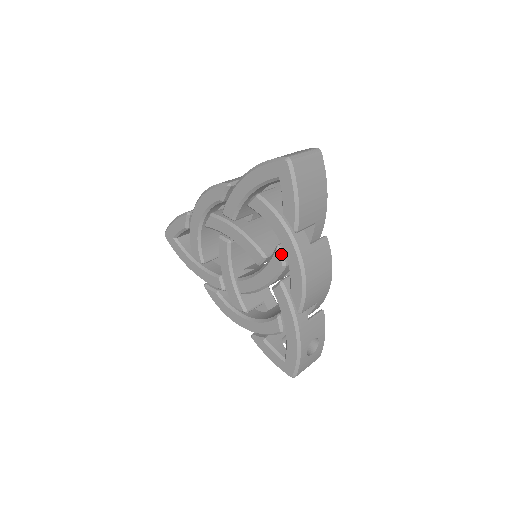
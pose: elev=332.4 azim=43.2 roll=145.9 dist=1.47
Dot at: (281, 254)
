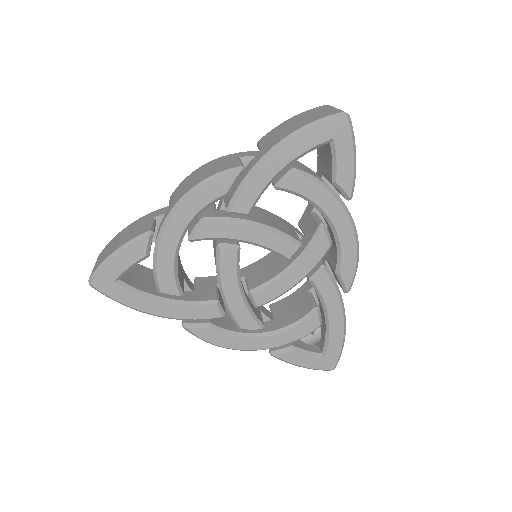
Dot at: (327, 233)
